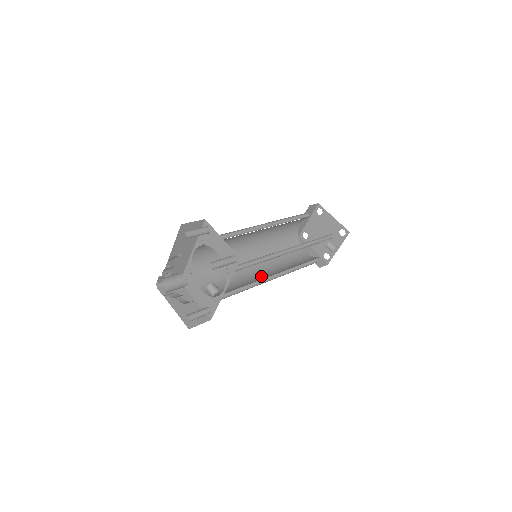
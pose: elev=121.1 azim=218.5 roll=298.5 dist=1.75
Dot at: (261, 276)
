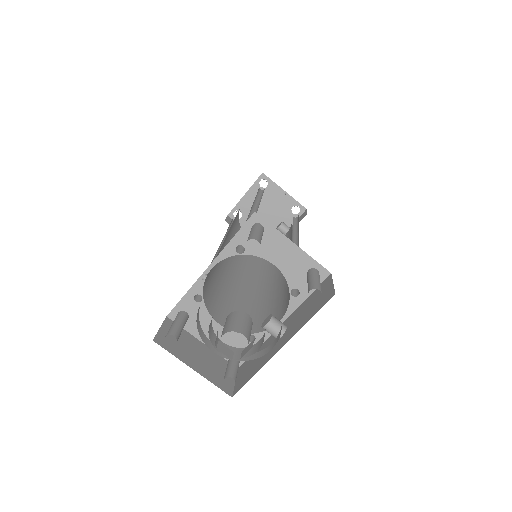
Dot at: (252, 283)
